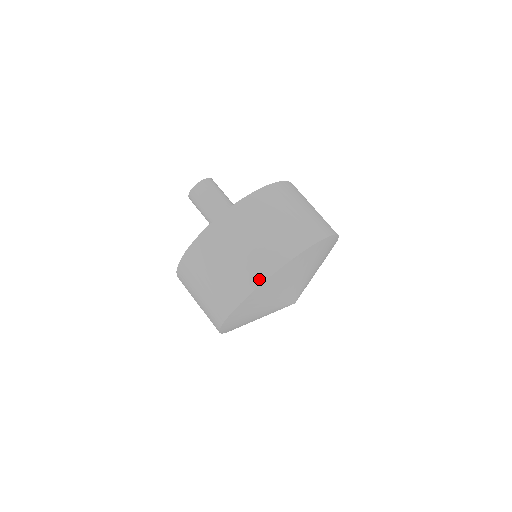
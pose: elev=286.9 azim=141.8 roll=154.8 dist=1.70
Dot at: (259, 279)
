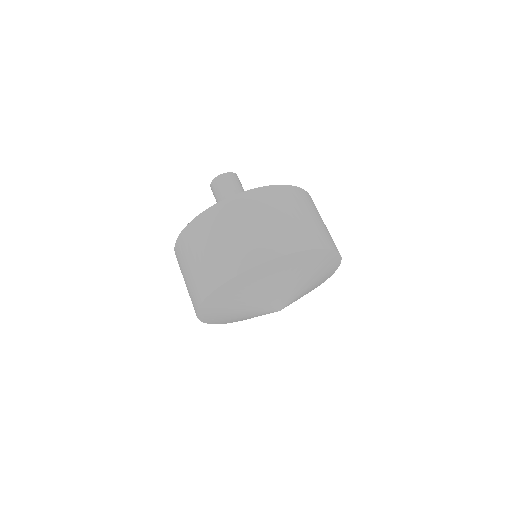
Dot at: (320, 244)
